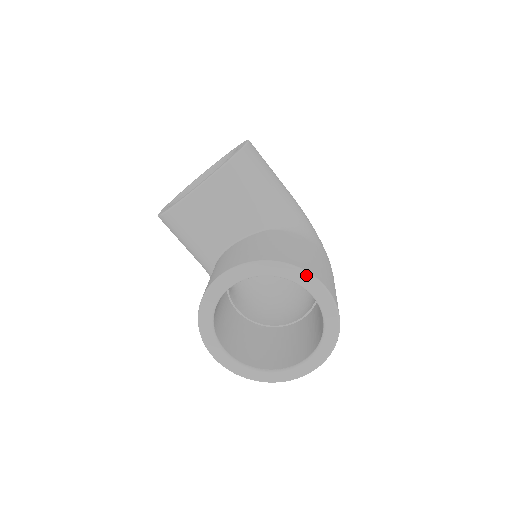
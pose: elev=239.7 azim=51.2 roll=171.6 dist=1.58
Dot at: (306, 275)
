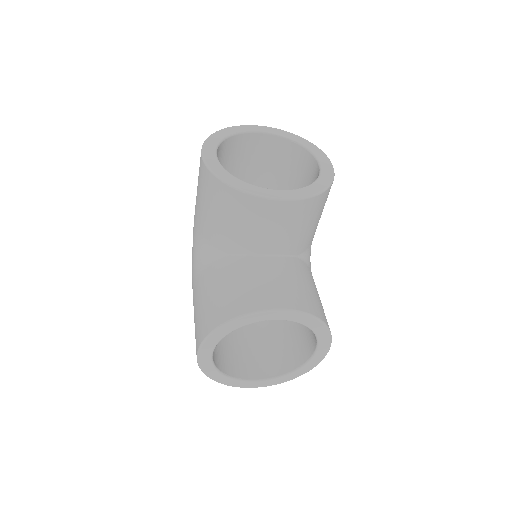
Dot at: (329, 339)
